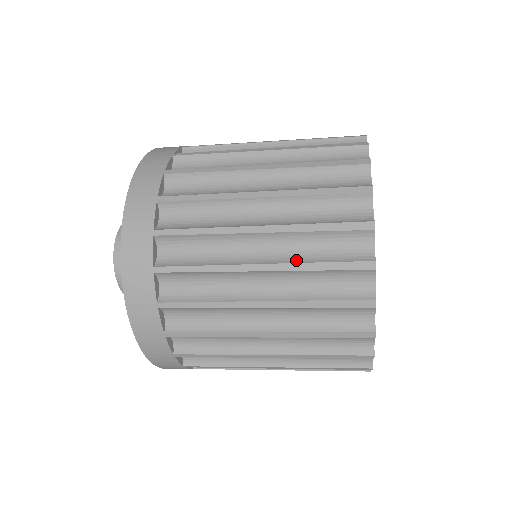
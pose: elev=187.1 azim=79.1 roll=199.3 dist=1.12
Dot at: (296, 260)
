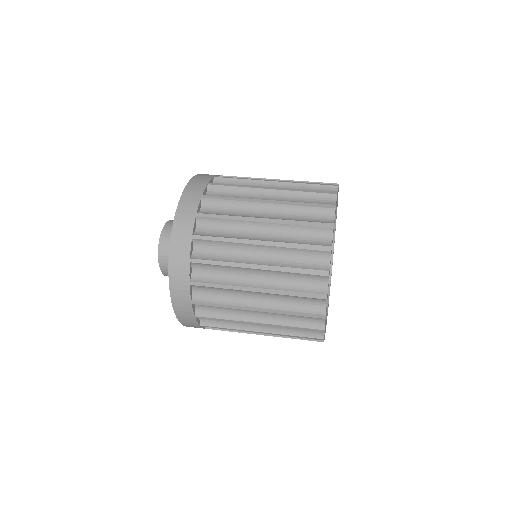
Dot at: occluded
